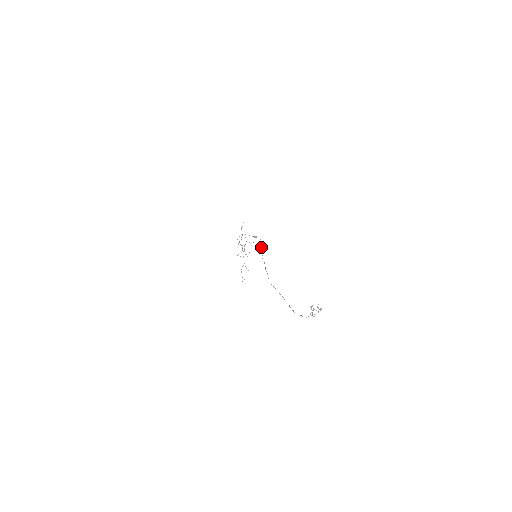
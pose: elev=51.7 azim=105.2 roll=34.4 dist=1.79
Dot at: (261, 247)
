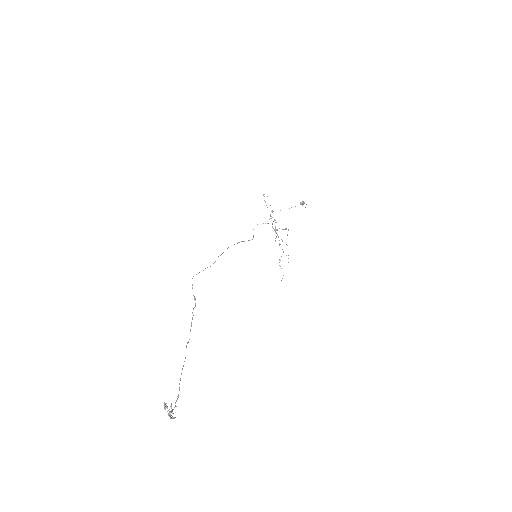
Dot at: occluded
